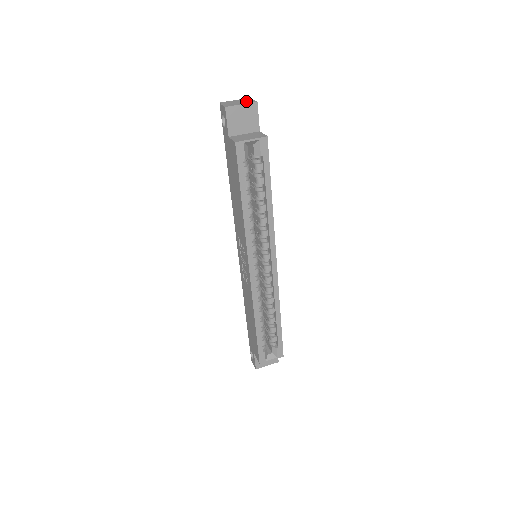
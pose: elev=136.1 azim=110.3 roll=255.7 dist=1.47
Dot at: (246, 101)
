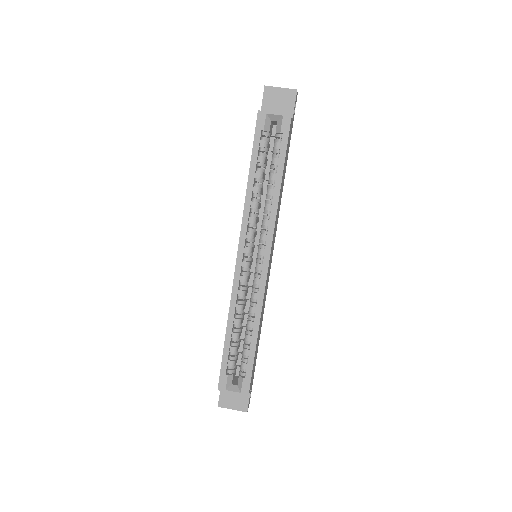
Dot at: occluded
